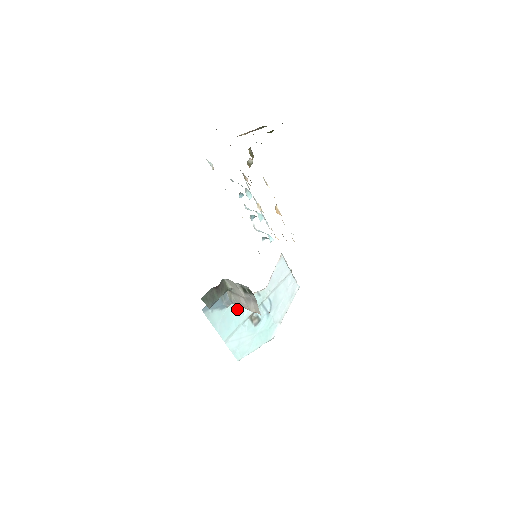
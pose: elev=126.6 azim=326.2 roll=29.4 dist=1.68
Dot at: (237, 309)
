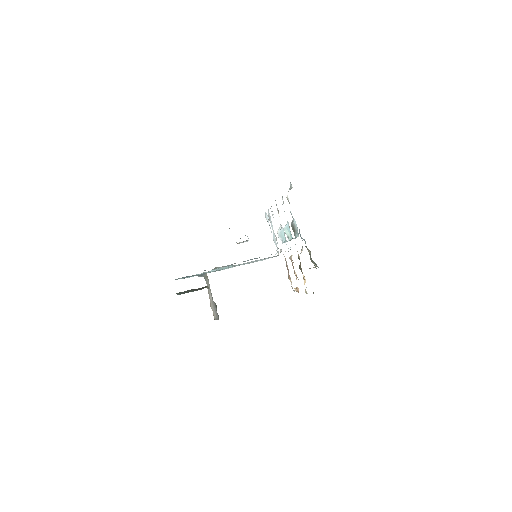
Dot at: (206, 272)
